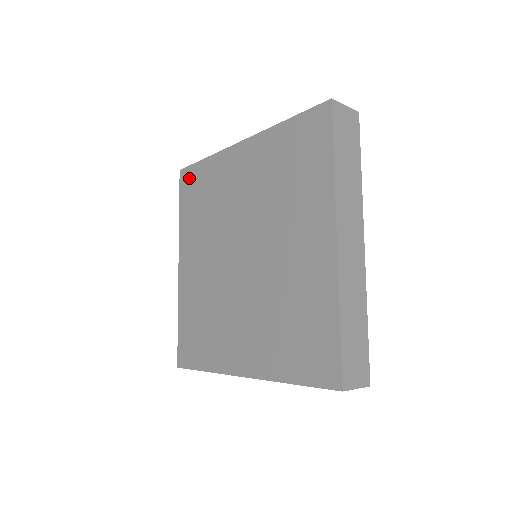
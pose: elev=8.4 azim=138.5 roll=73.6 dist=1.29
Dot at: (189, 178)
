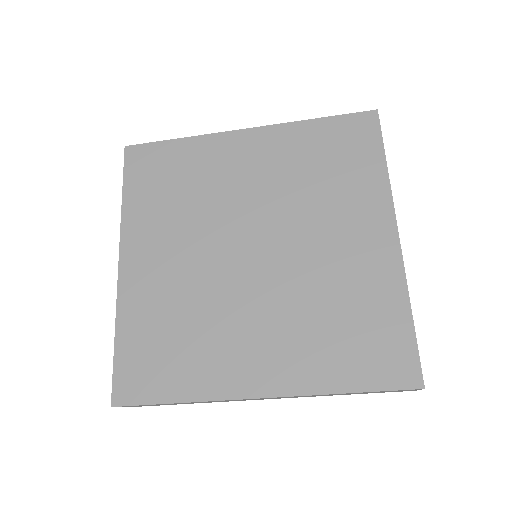
Dot at: (146, 157)
